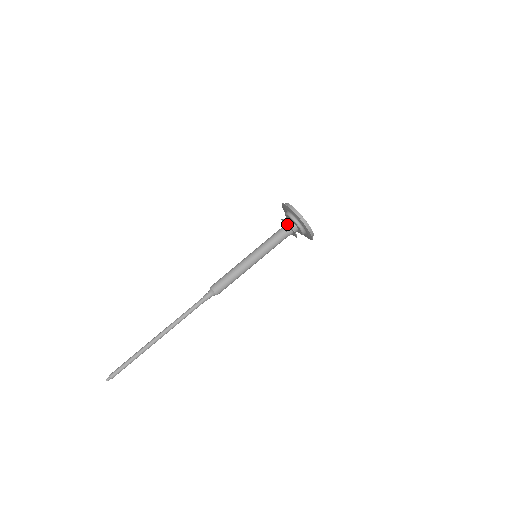
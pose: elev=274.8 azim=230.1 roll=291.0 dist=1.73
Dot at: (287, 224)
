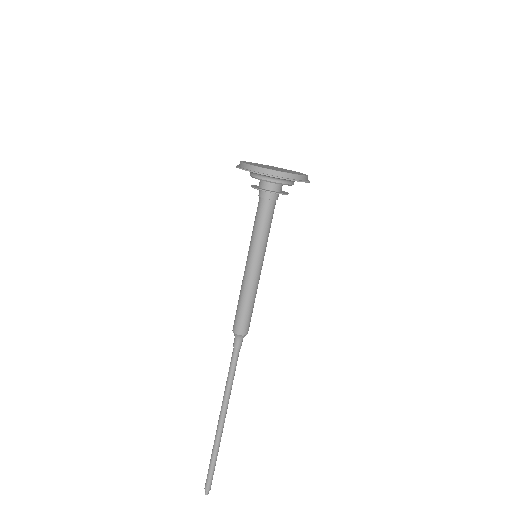
Dot at: (266, 191)
